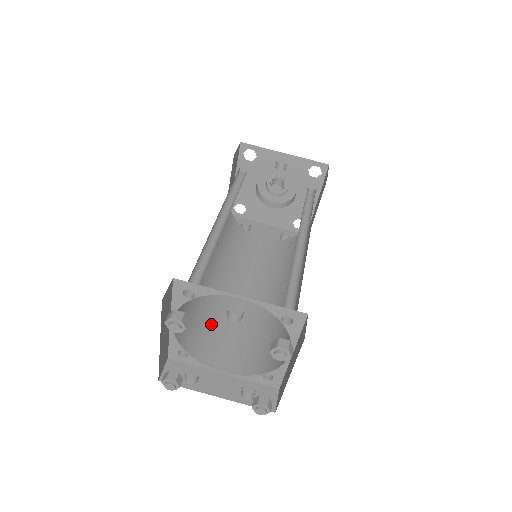
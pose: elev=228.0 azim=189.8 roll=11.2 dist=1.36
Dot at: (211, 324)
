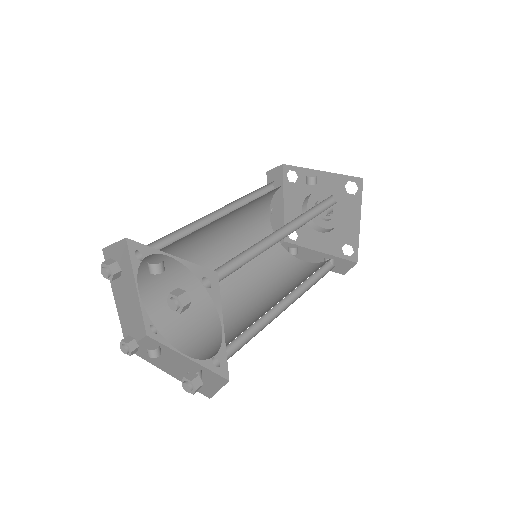
Dot at: (199, 315)
